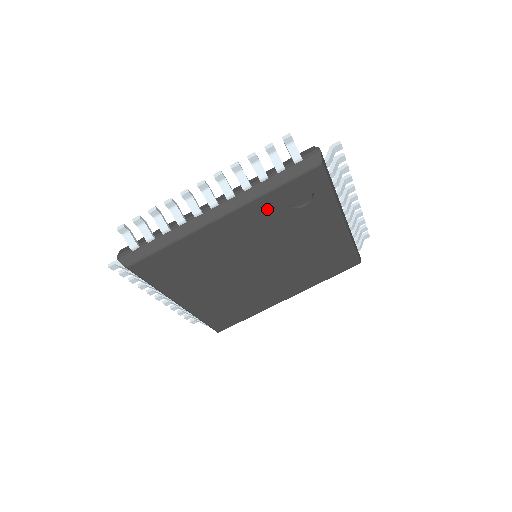
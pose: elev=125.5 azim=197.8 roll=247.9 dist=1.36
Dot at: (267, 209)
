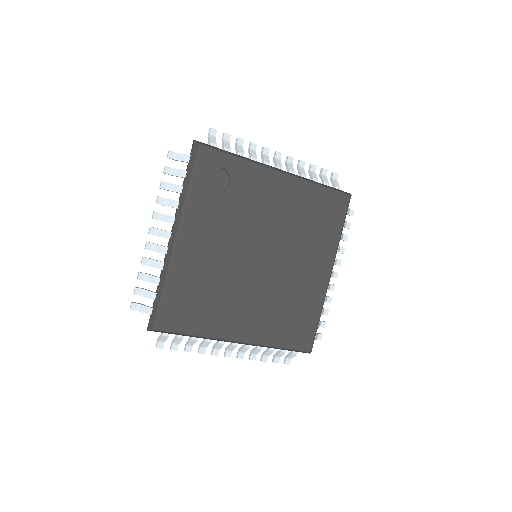
Dot at: (204, 206)
